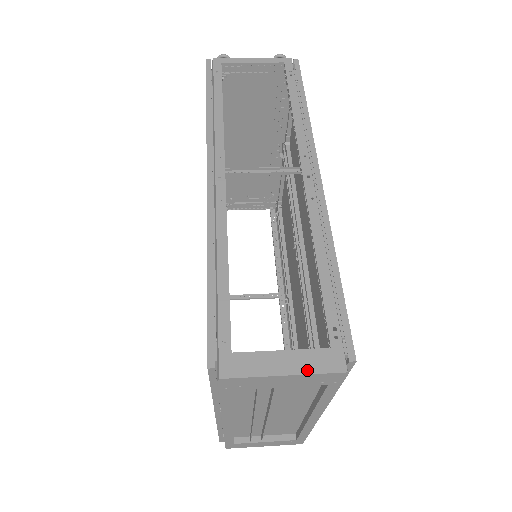
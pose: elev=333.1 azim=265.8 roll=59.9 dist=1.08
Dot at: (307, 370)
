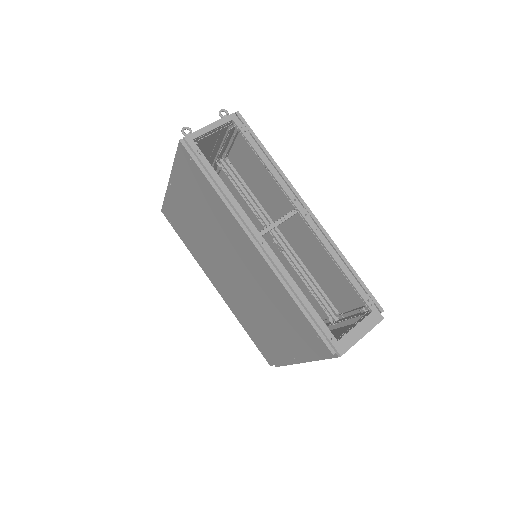
Dot at: (370, 328)
